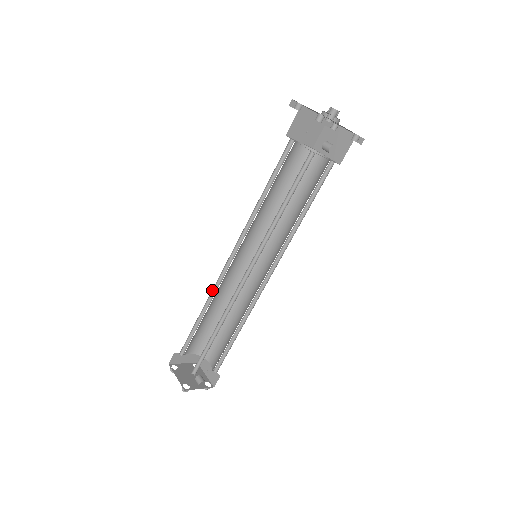
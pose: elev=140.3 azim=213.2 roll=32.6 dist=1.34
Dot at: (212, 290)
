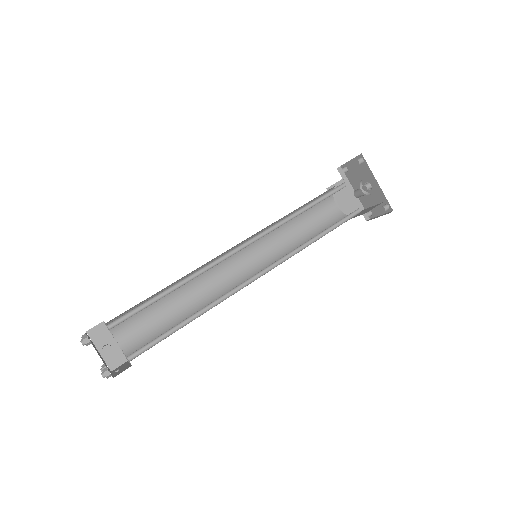
Dot at: occluded
